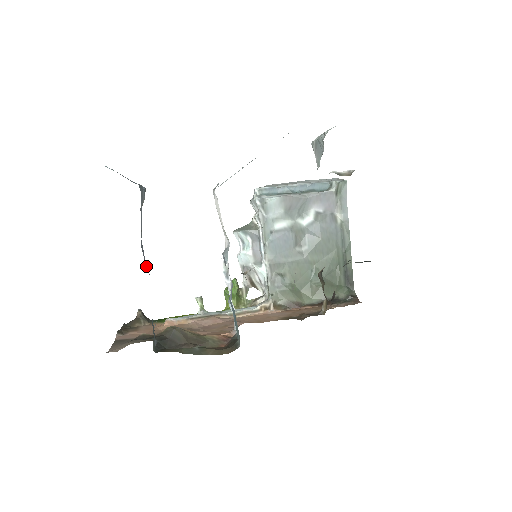
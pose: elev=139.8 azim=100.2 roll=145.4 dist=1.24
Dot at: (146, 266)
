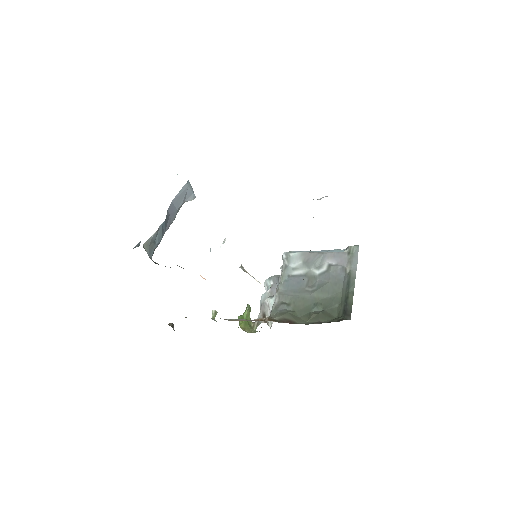
Dot at: (170, 213)
